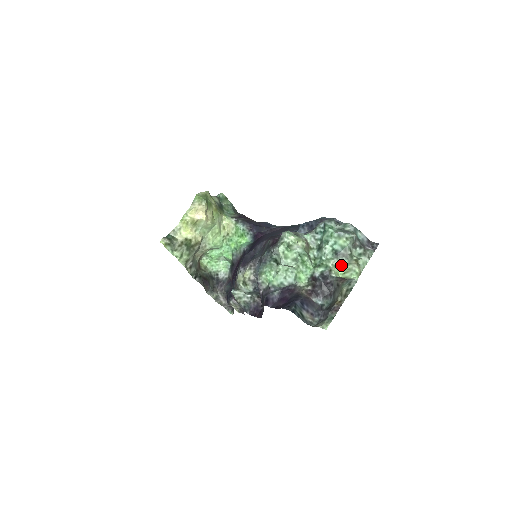
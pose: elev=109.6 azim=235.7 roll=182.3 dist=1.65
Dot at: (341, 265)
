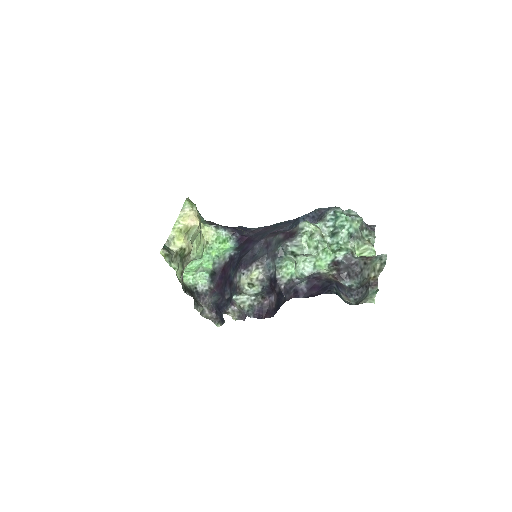
Dot at: (357, 247)
